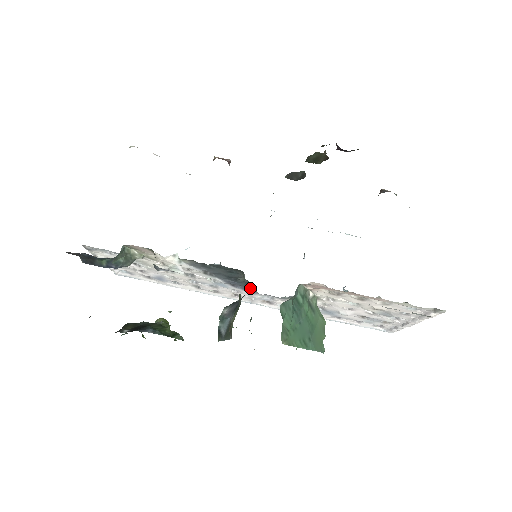
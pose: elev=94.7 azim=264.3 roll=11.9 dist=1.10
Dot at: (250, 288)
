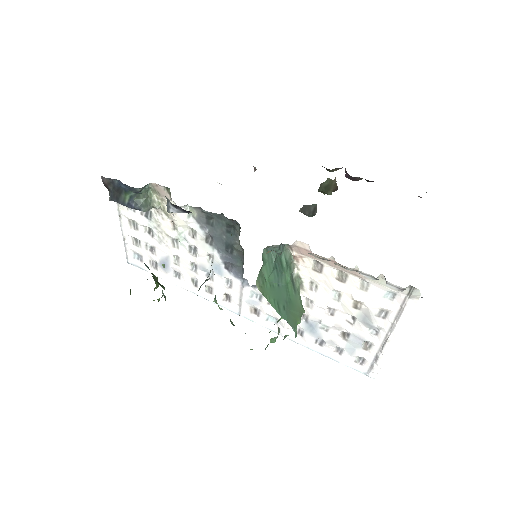
Dot at: (242, 270)
